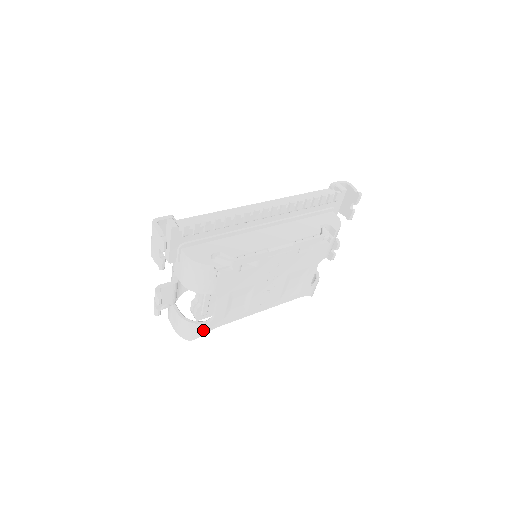
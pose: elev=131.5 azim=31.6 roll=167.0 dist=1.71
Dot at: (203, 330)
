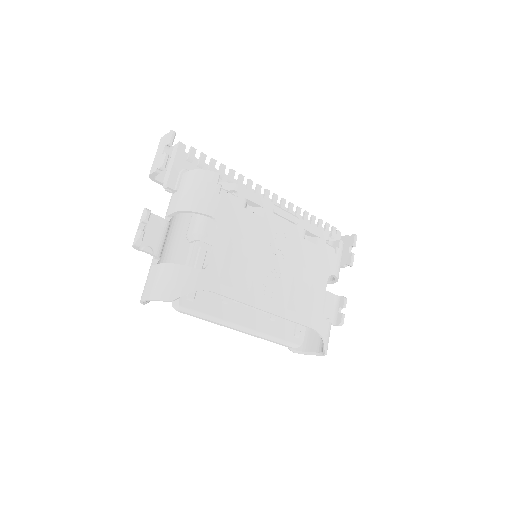
Dot at: (192, 281)
